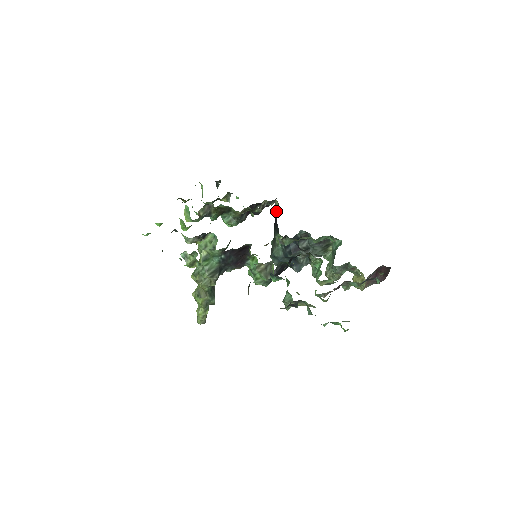
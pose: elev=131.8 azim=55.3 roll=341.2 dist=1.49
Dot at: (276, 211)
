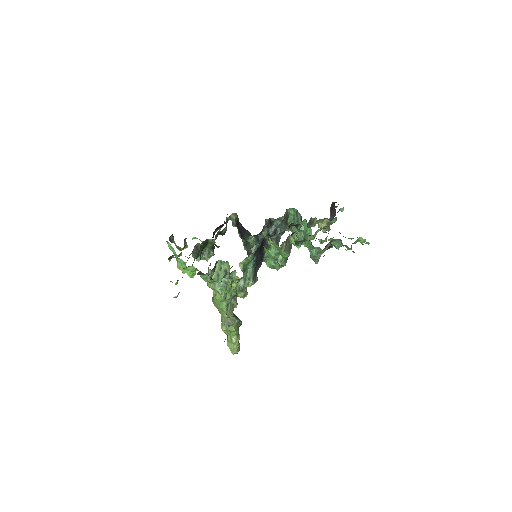
Dot at: (234, 224)
